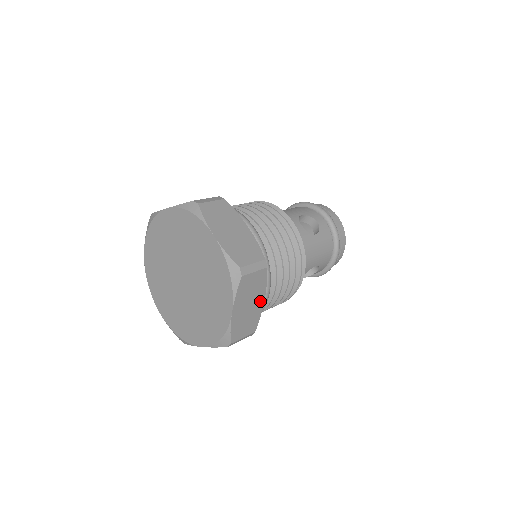
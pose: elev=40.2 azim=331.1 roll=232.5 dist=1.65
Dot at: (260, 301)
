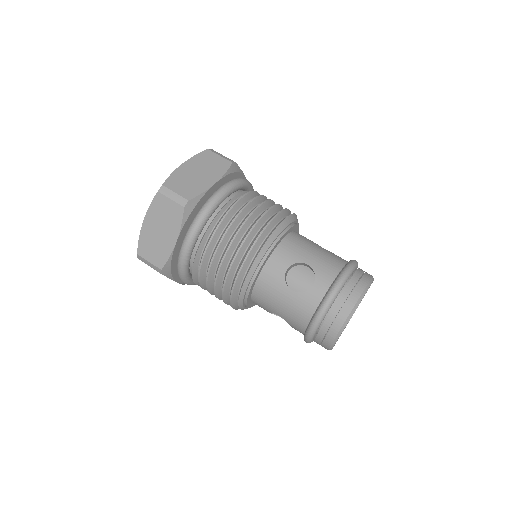
Dot at: (211, 181)
